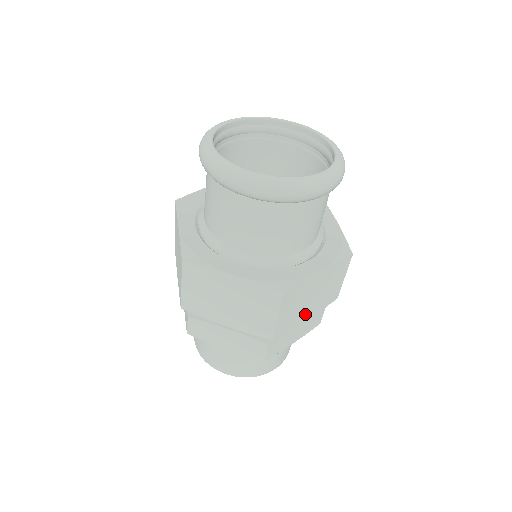
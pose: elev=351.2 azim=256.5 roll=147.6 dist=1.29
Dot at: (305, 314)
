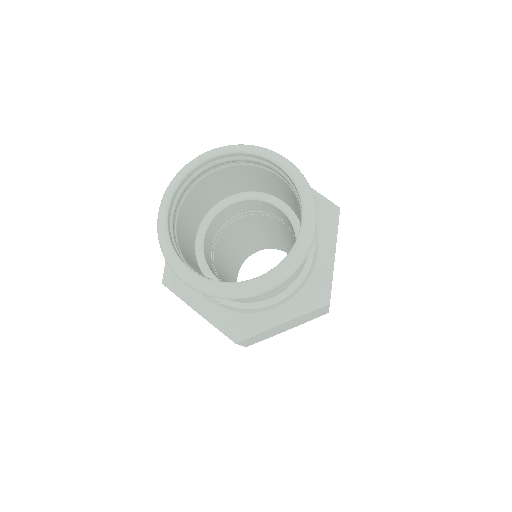
Dot at: (282, 331)
